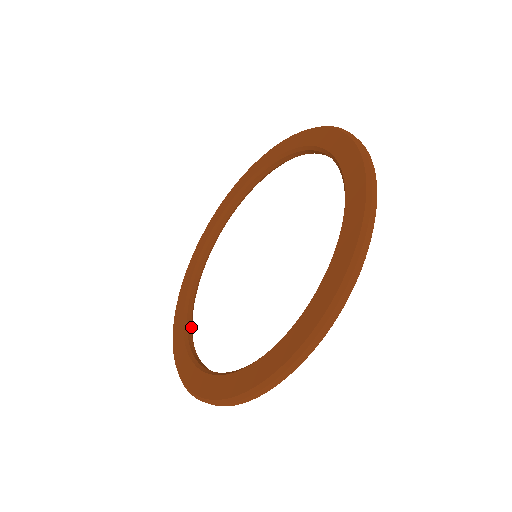
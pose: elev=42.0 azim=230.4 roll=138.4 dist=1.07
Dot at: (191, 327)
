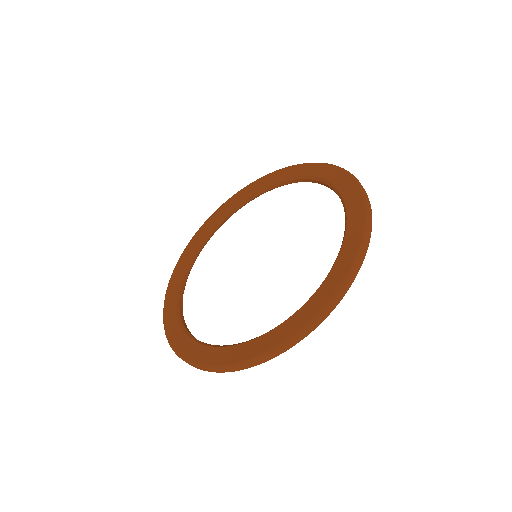
Dot at: occluded
